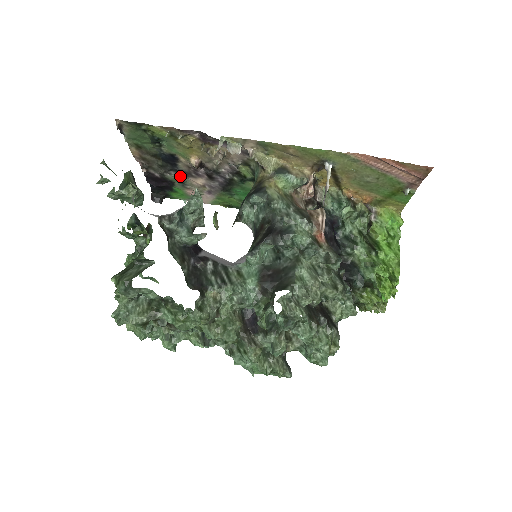
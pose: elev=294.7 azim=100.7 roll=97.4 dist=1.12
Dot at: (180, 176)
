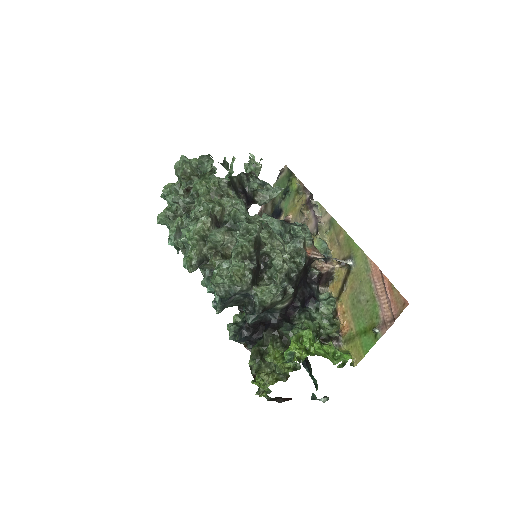
Dot at: occluded
